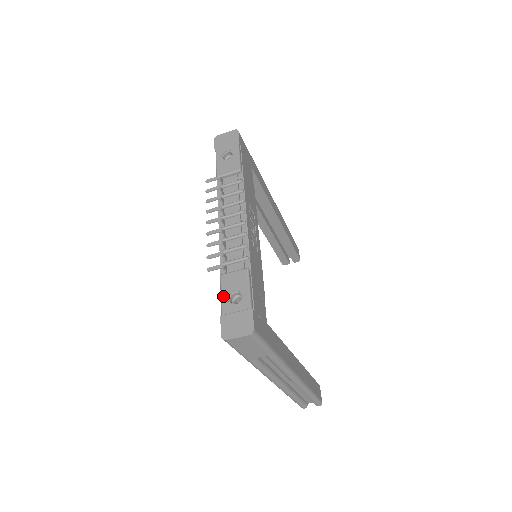
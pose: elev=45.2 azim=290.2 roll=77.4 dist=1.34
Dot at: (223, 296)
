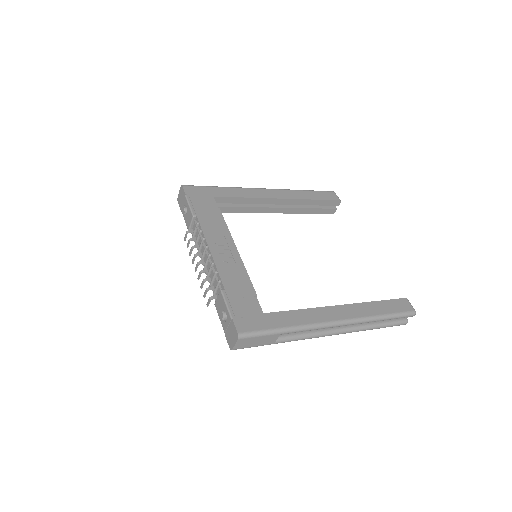
Dot at: (220, 319)
